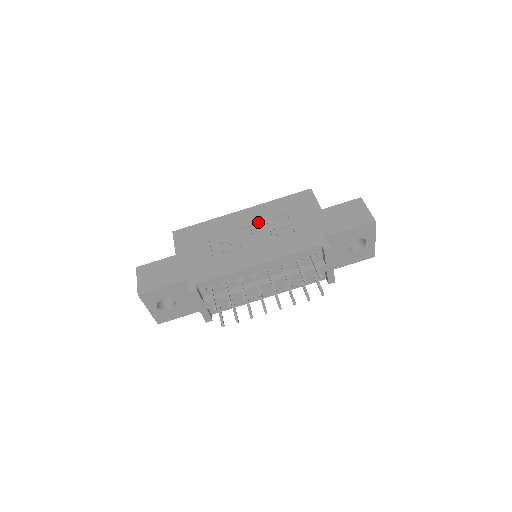
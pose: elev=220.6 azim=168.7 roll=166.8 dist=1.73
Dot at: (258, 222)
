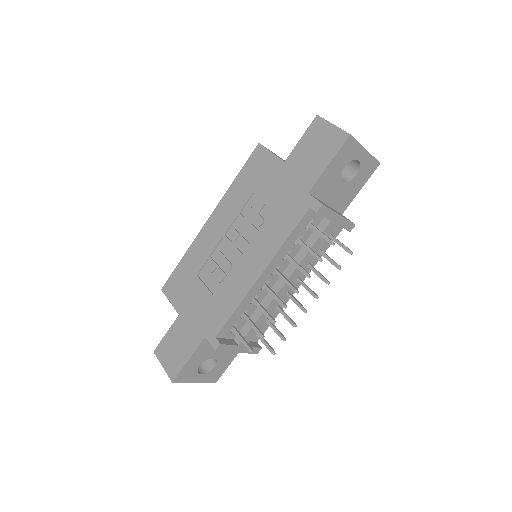
Dot at: (231, 223)
